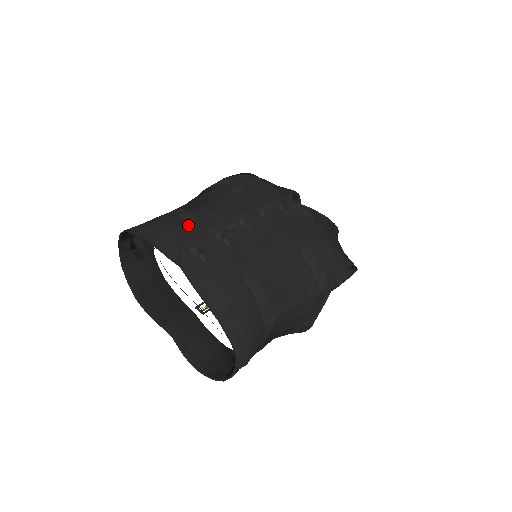
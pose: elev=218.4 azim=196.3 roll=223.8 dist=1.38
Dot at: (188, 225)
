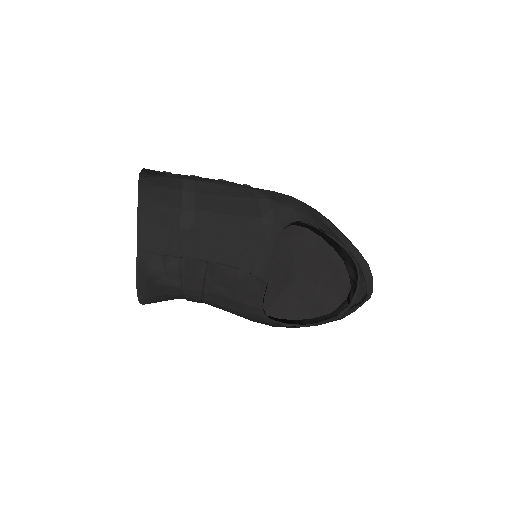
Dot at: occluded
